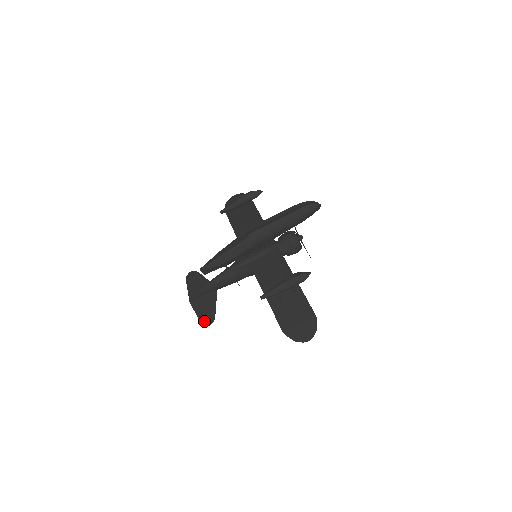
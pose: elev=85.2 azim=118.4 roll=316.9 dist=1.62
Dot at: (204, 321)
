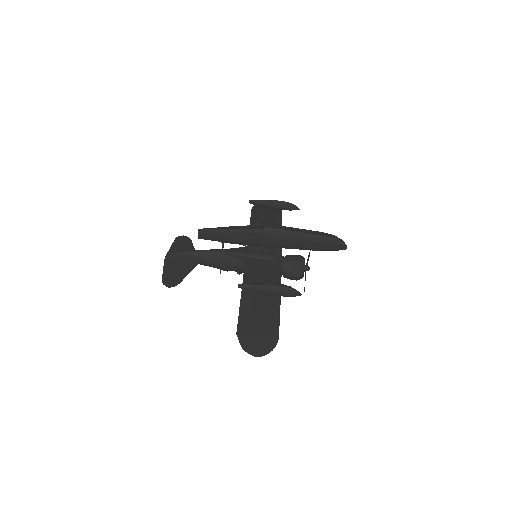
Dot at: (166, 280)
